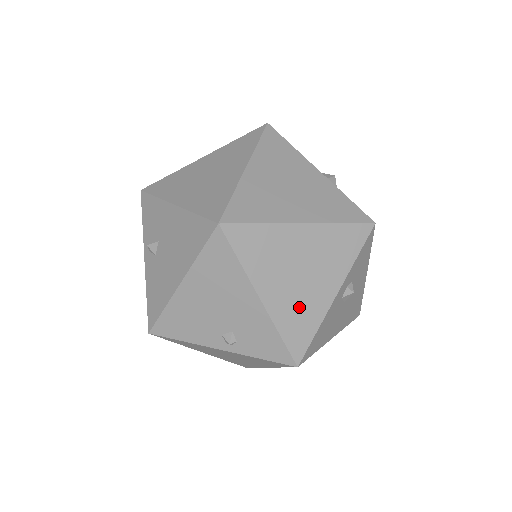
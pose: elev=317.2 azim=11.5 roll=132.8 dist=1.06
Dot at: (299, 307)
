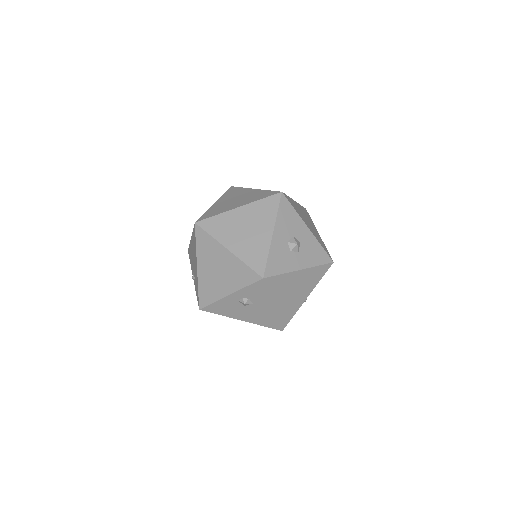
Dot at: (211, 285)
